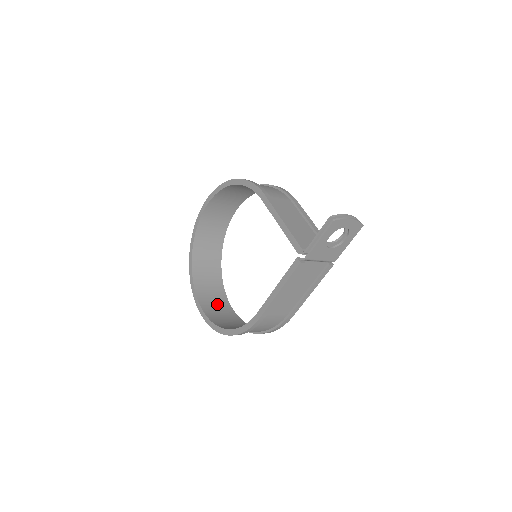
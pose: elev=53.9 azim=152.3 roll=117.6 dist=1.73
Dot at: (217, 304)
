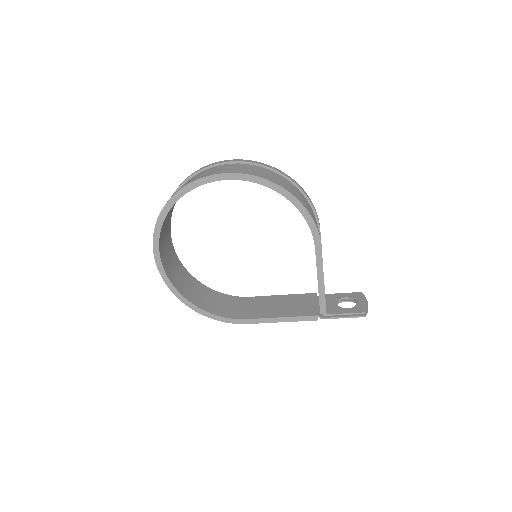
Dot at: (168, 250)
